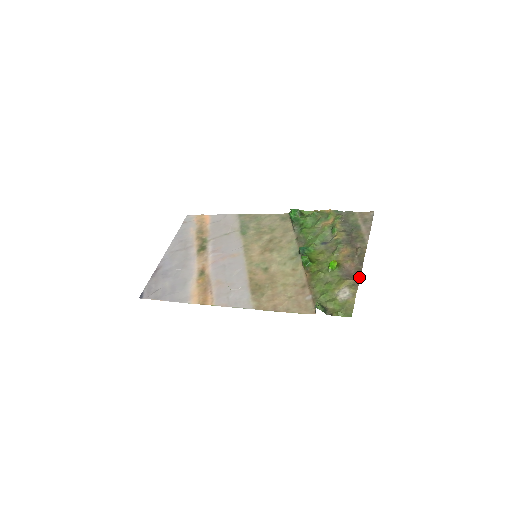
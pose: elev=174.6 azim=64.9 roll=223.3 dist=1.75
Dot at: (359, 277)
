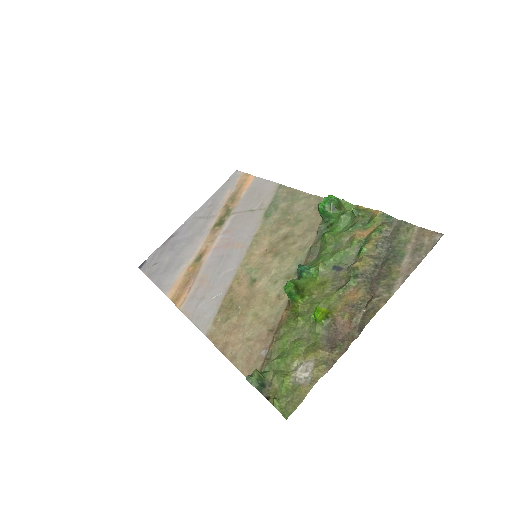
Dot at: (342, 352)
